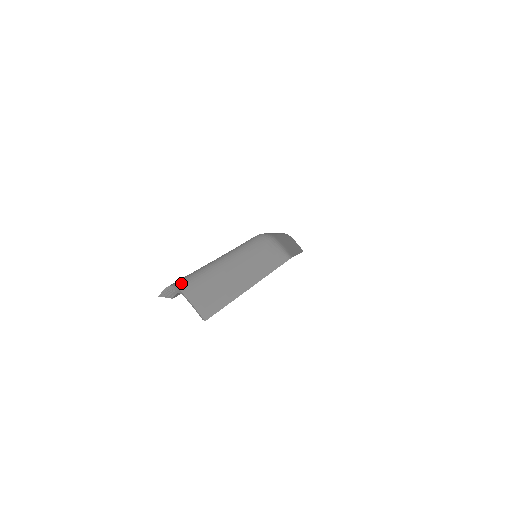
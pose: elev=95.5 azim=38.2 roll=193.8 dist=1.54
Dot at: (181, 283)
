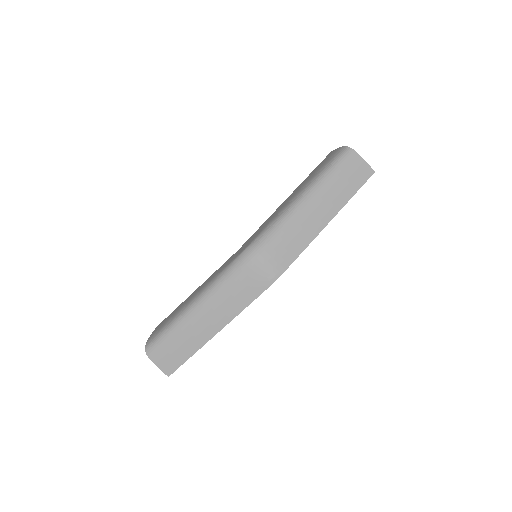
Dot at: (150, 347)
